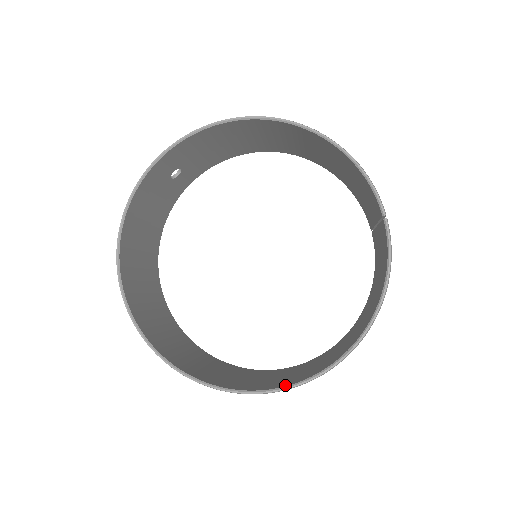
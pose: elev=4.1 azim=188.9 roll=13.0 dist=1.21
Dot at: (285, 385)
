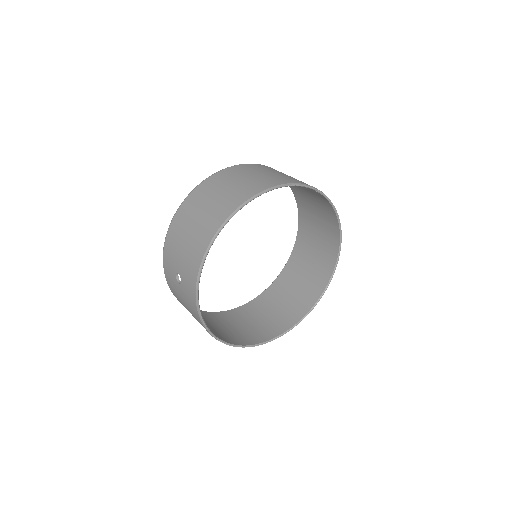
Dot at: (326, 284)
